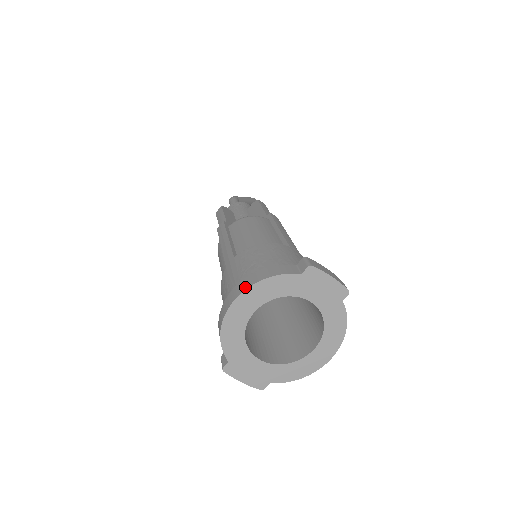
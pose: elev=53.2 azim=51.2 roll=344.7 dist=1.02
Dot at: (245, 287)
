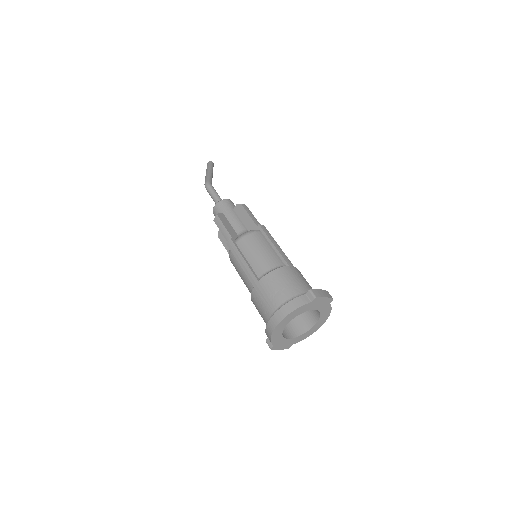
Dot at: (283, 316)
